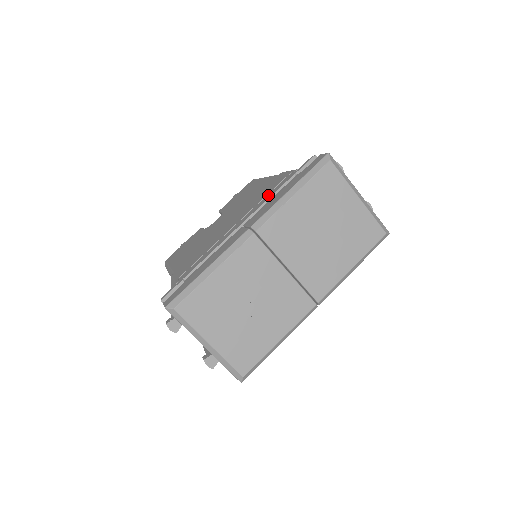
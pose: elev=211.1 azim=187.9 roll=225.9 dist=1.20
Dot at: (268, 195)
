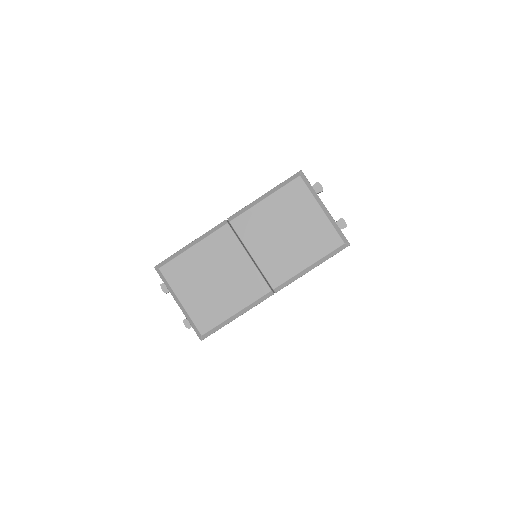
Dot at: occluded
